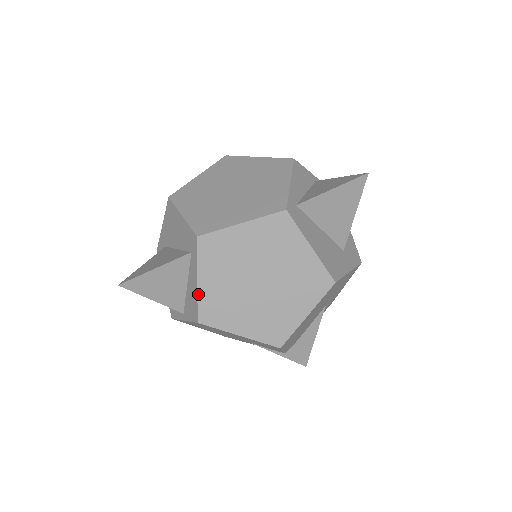
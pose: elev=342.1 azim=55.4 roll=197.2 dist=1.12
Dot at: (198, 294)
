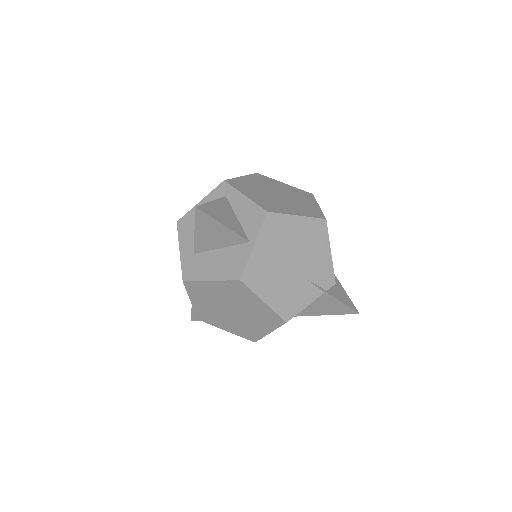
Dot at: (252, 200)
